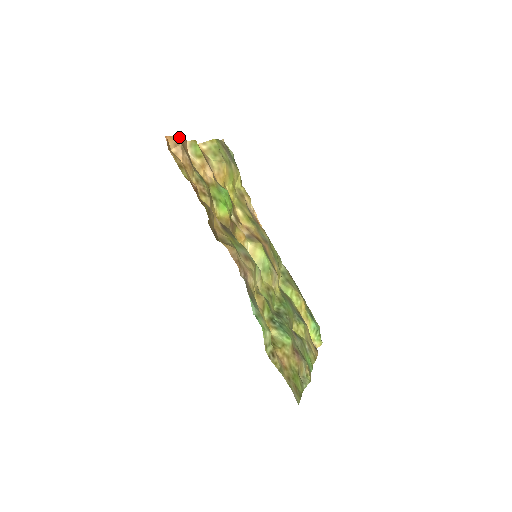
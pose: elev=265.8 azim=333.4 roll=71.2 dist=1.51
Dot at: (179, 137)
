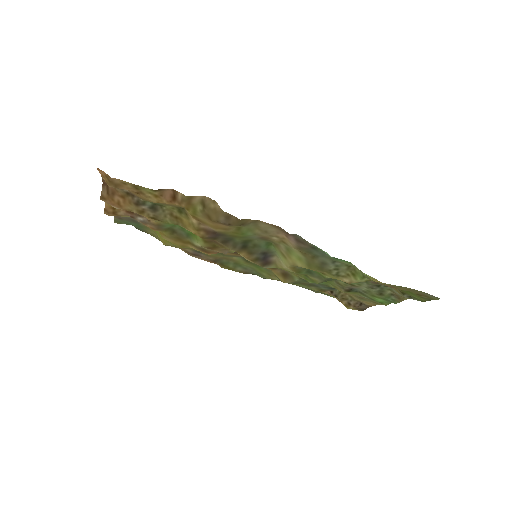
Dot at: (102, 177)
